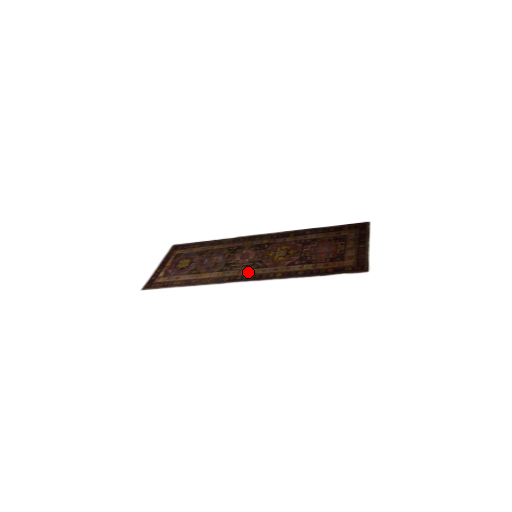
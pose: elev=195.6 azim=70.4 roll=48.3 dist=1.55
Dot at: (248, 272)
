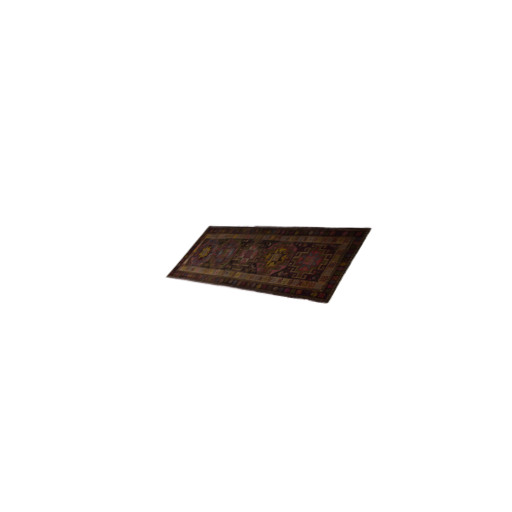
Dot at: (240, 276)
